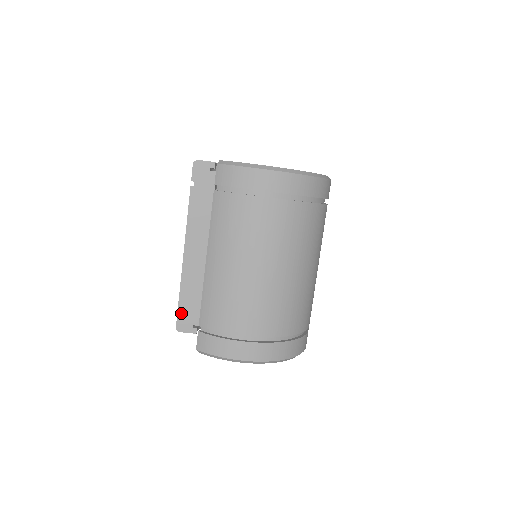
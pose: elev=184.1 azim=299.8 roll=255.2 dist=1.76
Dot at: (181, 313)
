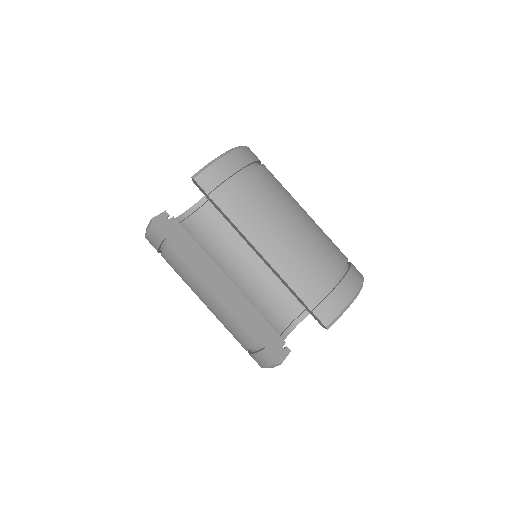
Dot at: (267, 347)
